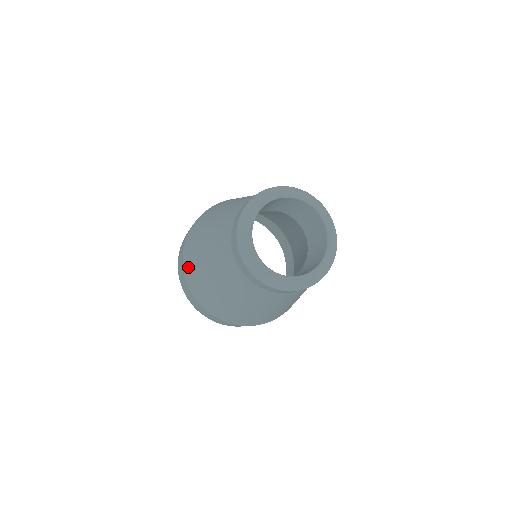
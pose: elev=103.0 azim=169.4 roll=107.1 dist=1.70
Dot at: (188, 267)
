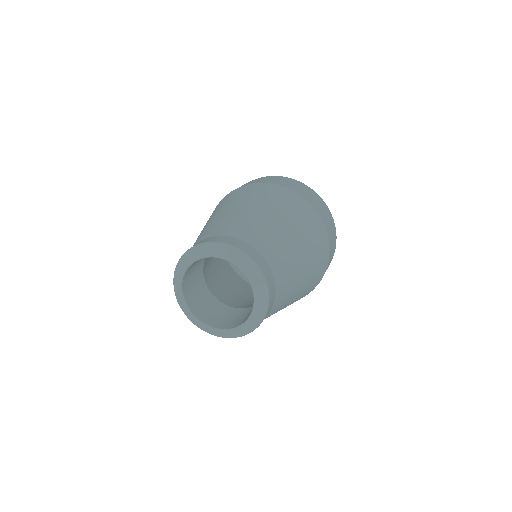
Dot at: occluded
